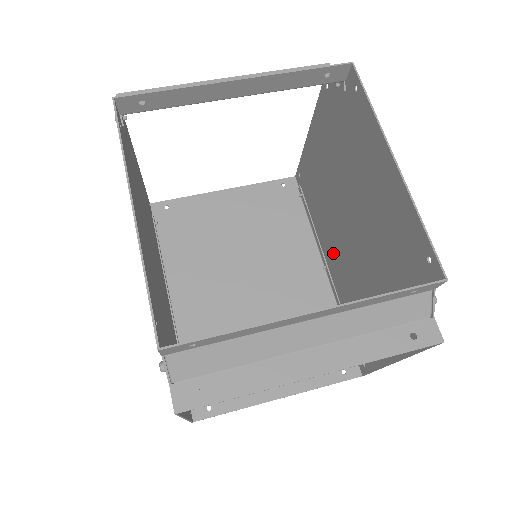
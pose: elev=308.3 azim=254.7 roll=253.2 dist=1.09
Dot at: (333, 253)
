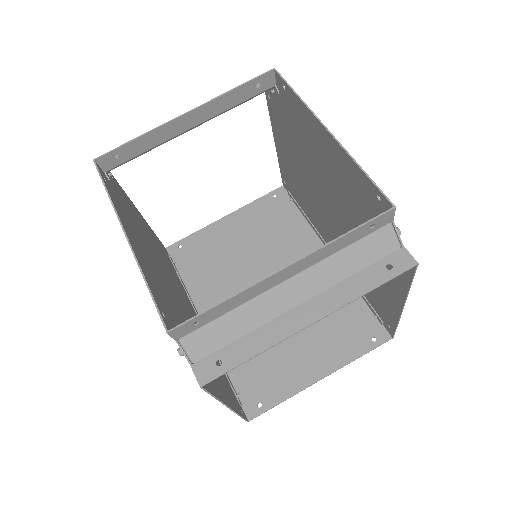
Dot at: (330, 236)
